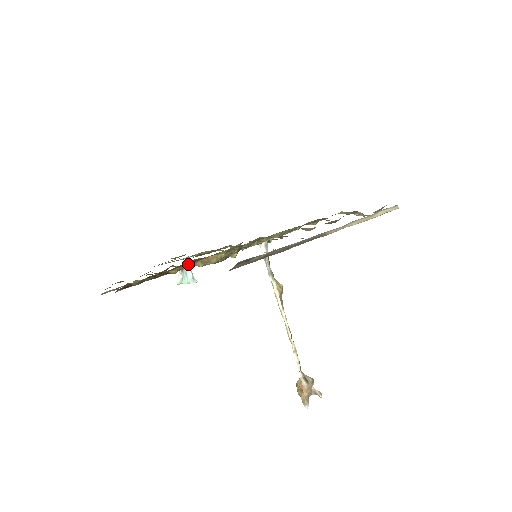
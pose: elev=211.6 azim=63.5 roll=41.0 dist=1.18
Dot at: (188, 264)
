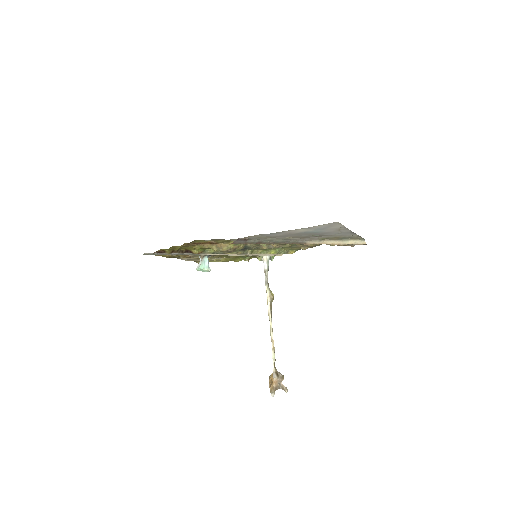
Dot at: (206, 245)
